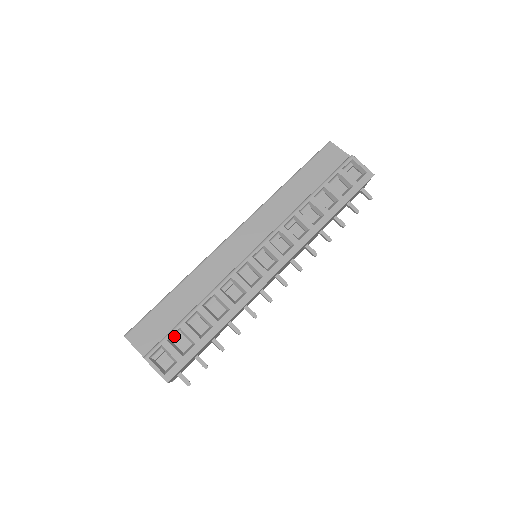
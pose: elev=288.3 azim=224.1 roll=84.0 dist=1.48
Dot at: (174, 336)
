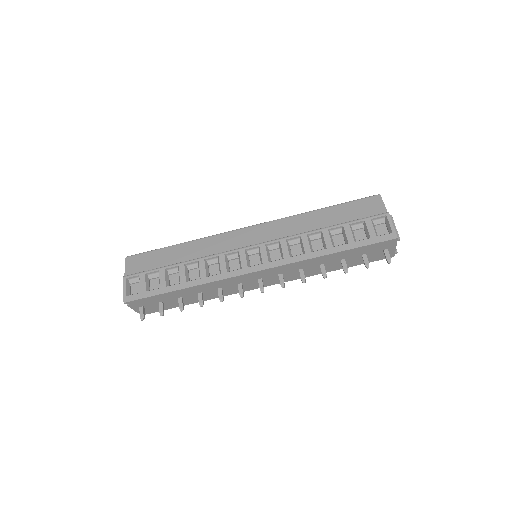
Dot at: (153, 275)
